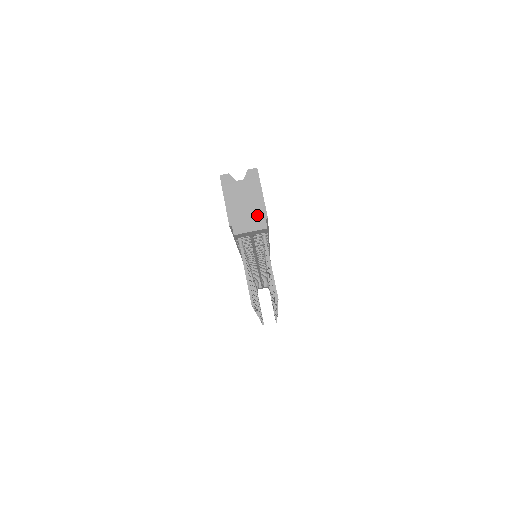
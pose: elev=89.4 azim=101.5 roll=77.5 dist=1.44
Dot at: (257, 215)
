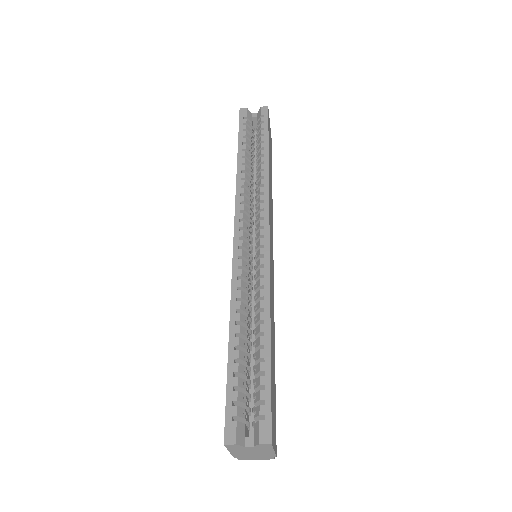
Dot at: (265, 456)
